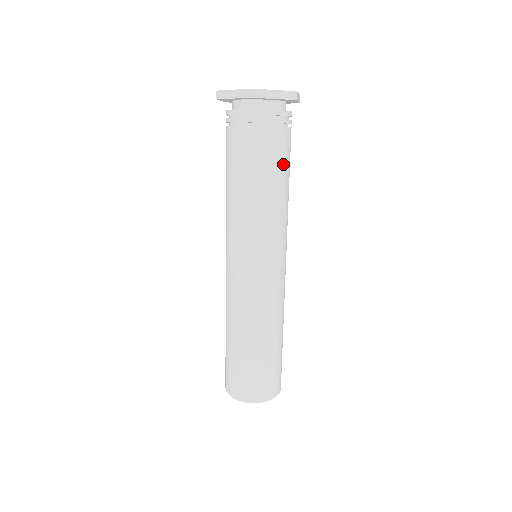
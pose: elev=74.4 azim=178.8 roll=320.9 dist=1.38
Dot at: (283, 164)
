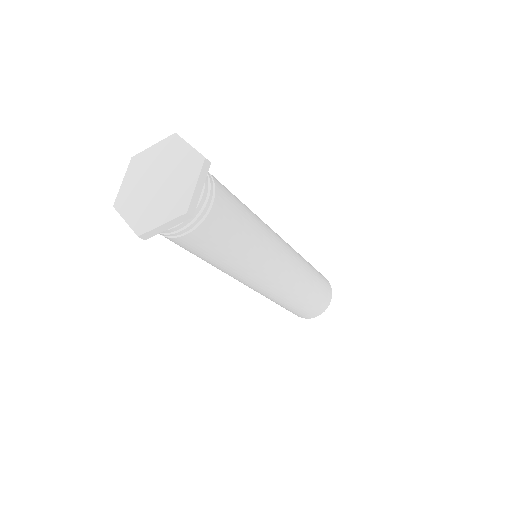
Dot at: (236, 205)
